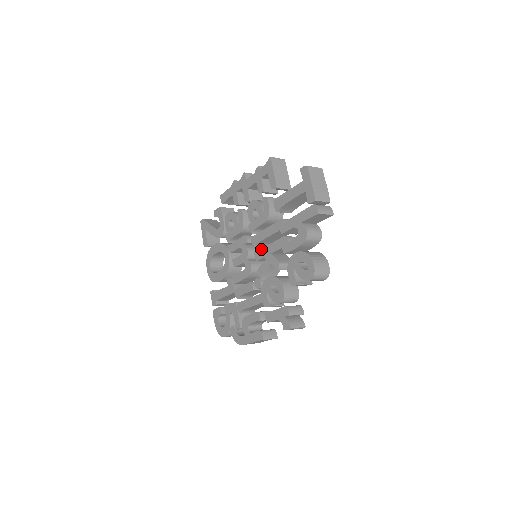
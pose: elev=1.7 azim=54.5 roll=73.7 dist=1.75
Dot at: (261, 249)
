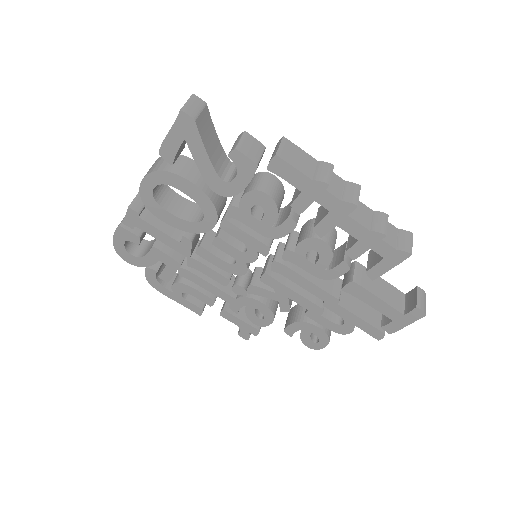
Dot at: (280, 283)
